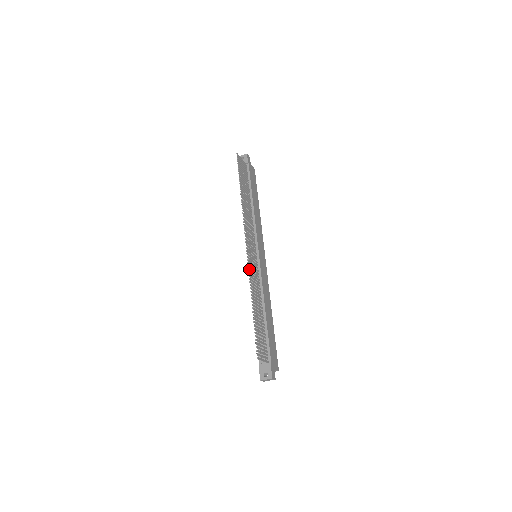
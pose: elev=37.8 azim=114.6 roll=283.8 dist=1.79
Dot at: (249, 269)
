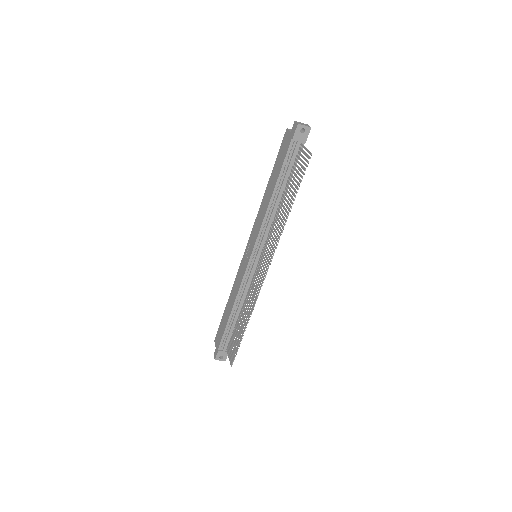
Dot at: (257, 296)
